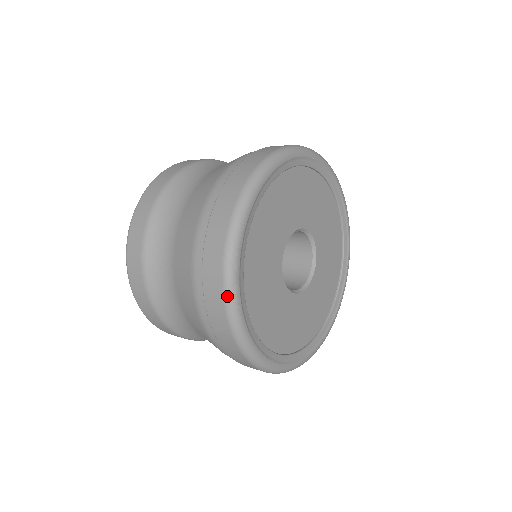
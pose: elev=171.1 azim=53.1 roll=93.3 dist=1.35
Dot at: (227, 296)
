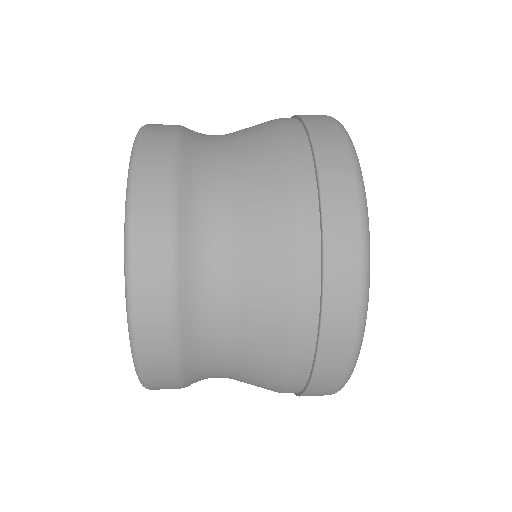
Dot at: (352, 367)
